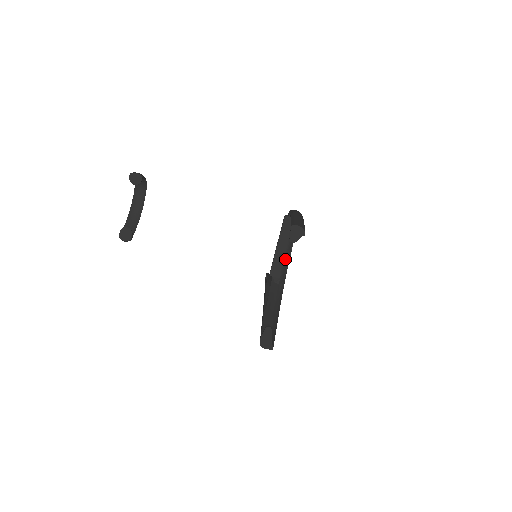
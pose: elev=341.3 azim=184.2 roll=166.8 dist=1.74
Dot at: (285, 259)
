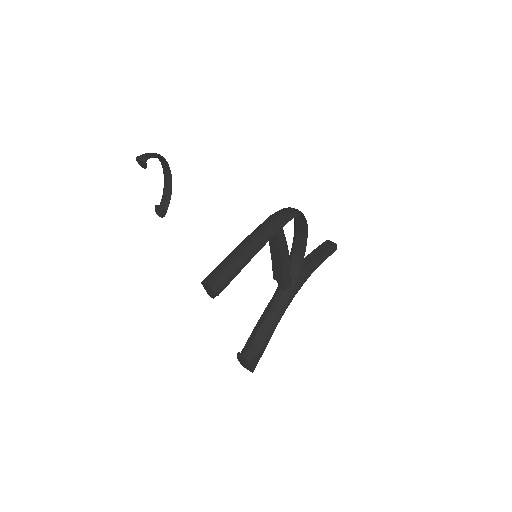
Dot at: (283, 266)
